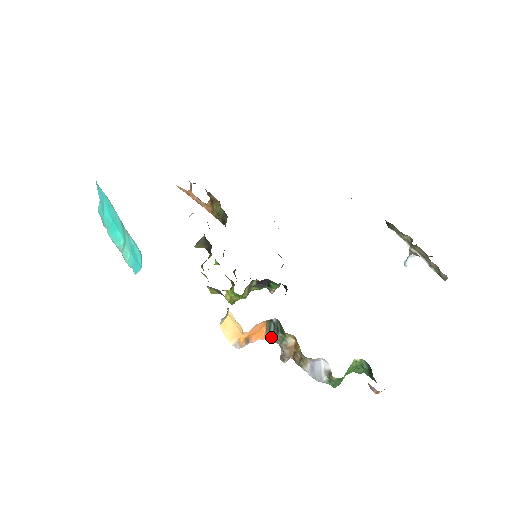
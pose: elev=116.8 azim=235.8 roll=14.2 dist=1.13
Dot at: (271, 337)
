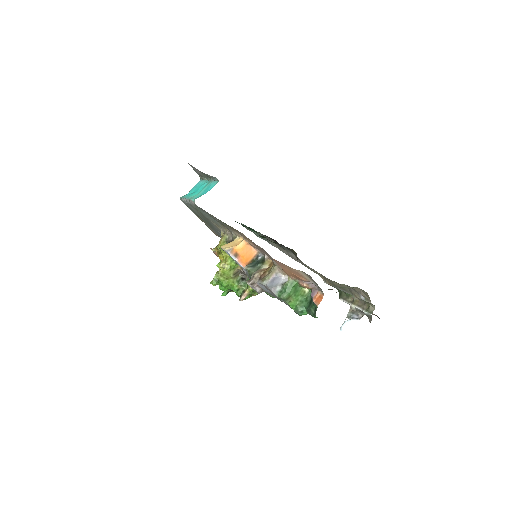
Dot at: (250, 266)
